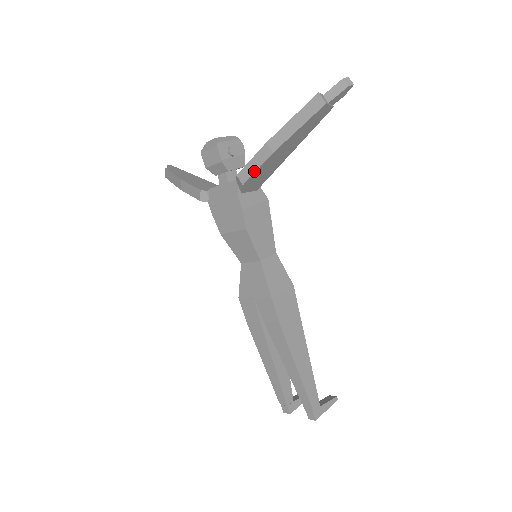
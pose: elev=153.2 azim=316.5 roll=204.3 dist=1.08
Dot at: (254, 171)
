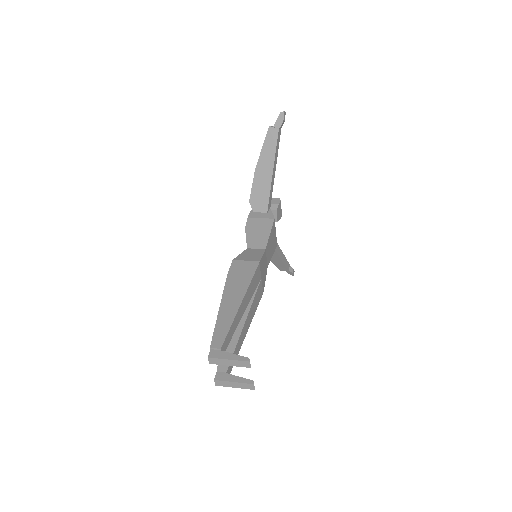
Dot at: (252, 188)
